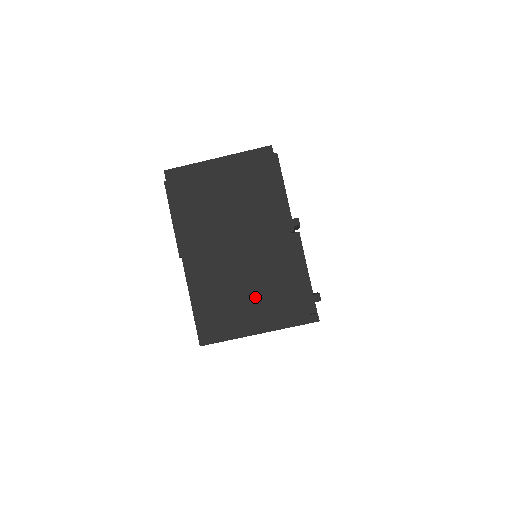
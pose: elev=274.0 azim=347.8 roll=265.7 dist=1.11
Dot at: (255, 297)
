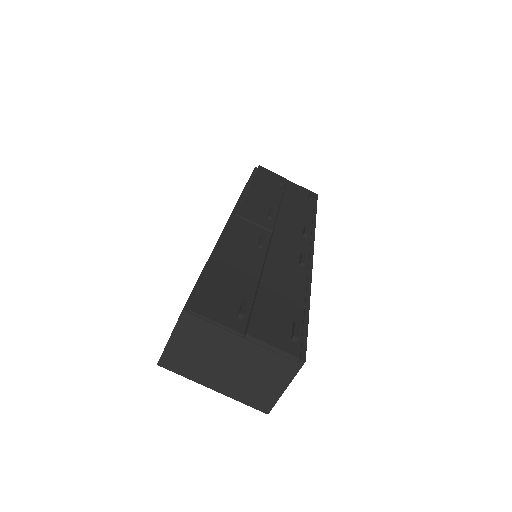
Dot at: (264, 378)
